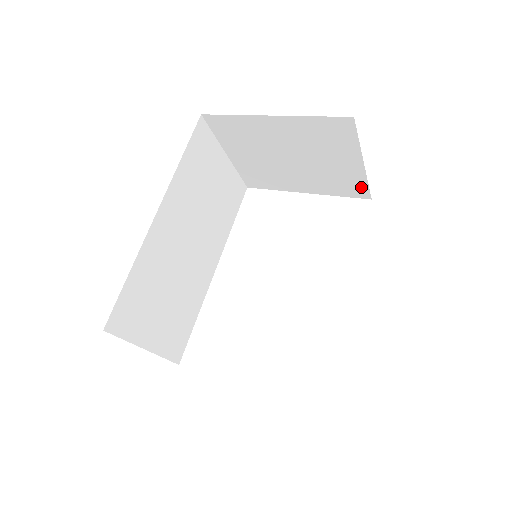
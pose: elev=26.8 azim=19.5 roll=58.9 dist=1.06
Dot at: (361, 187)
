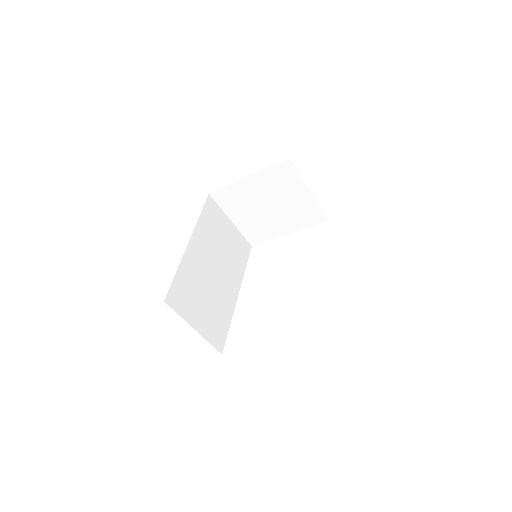
Dot at: (318, 212)
